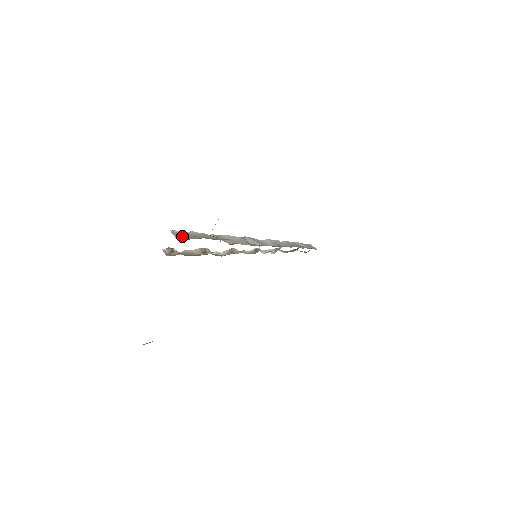
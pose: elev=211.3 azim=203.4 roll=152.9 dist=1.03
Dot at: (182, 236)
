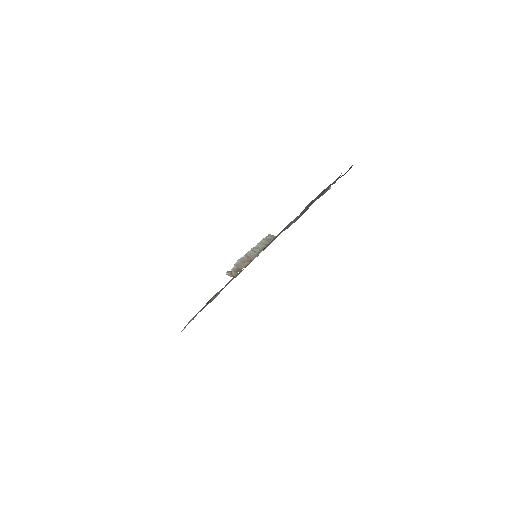
Dot at: (240, 265)
